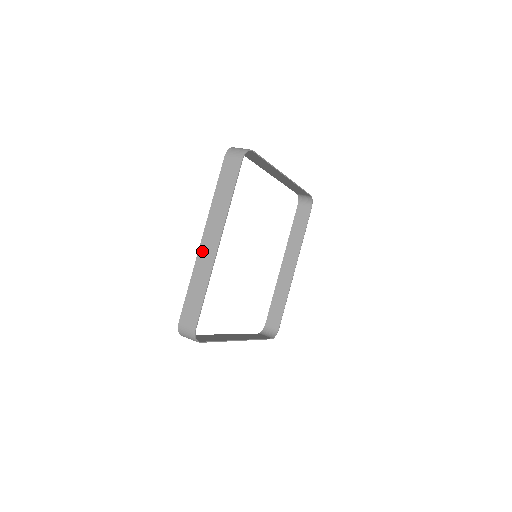
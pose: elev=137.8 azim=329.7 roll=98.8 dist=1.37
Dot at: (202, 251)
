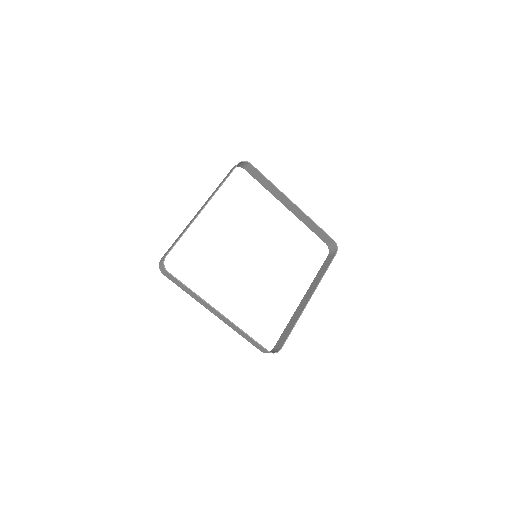
Dot at: occluded
